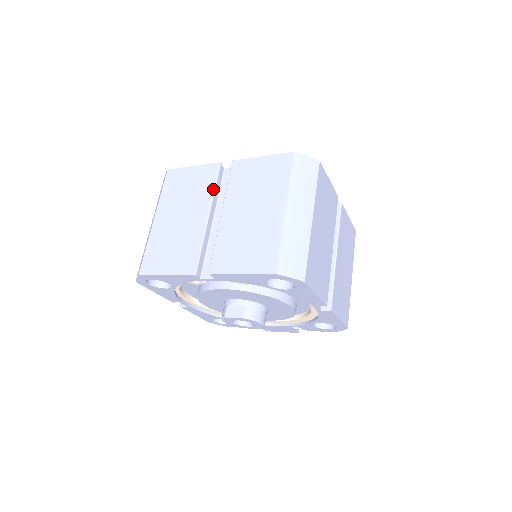
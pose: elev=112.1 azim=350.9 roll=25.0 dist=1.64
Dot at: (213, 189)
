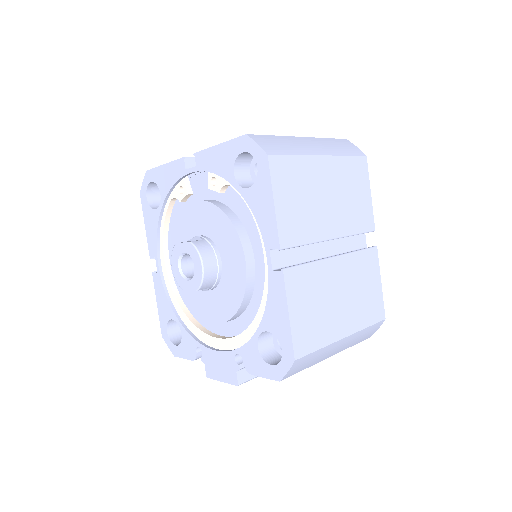
Dot at: occluded
